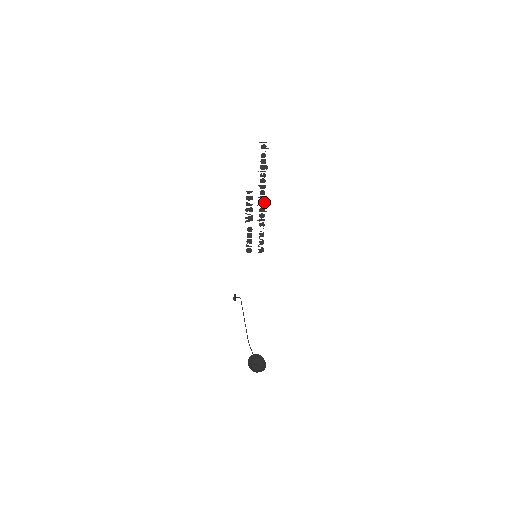
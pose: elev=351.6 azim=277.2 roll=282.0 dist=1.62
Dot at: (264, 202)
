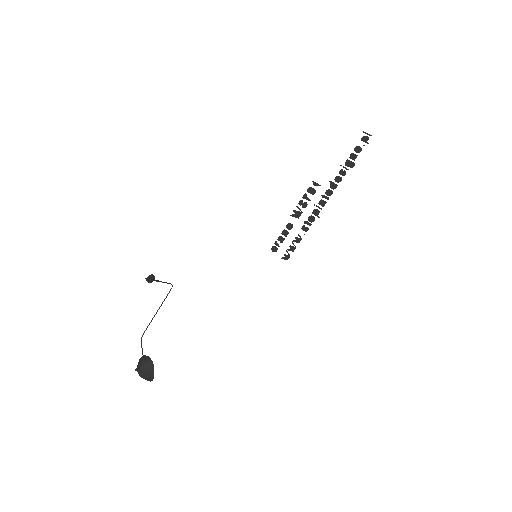
Dot at: (324, 204)
